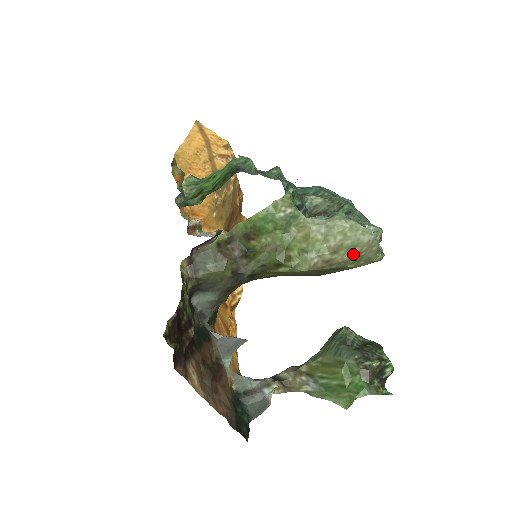
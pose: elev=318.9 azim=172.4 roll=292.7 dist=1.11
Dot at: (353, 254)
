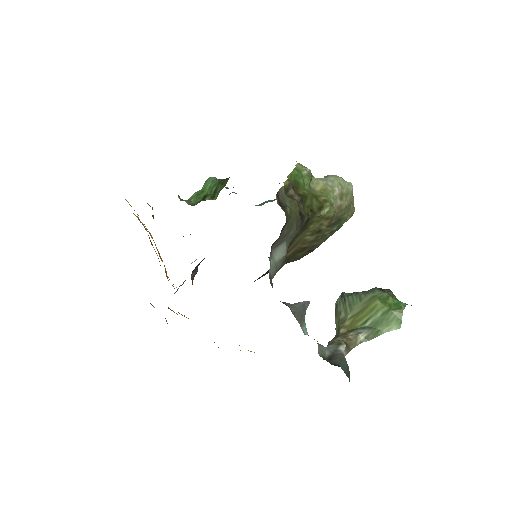
Dot at: (348, 201)
